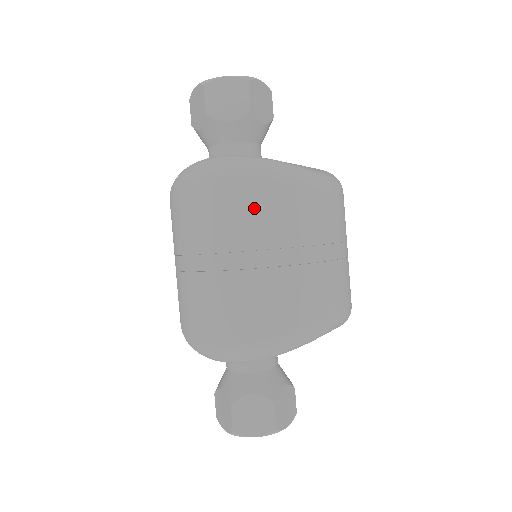
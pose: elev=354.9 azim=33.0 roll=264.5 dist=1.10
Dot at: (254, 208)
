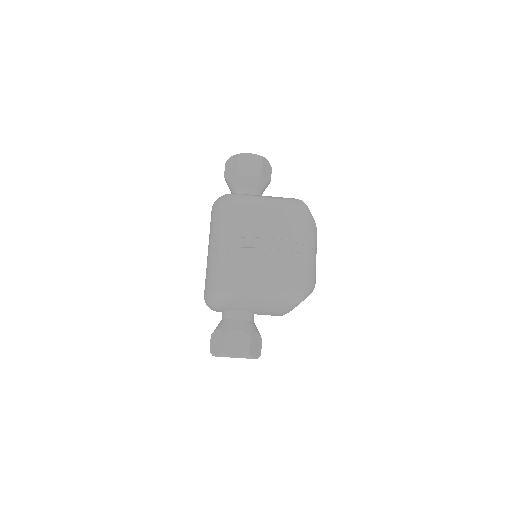
Dot at: (218, 219)
